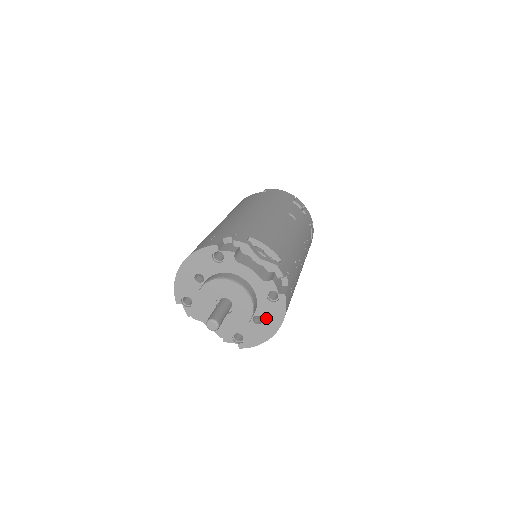
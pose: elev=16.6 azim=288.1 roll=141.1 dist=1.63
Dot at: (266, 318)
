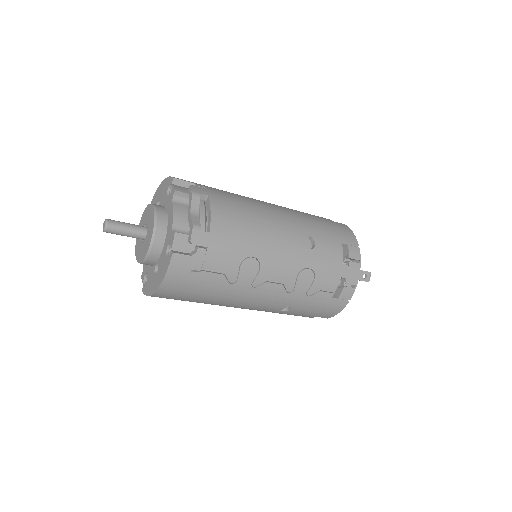
Dot at: (159, 271)
